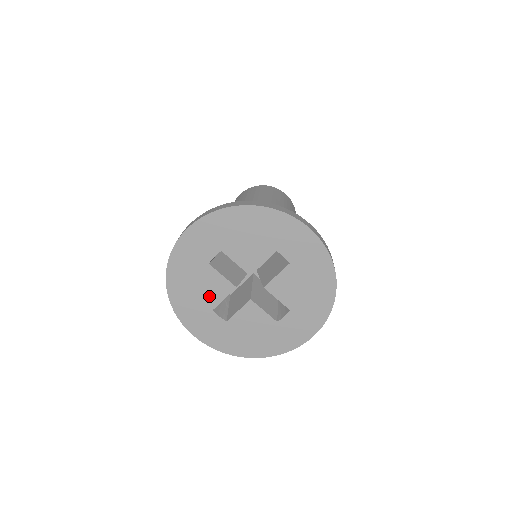
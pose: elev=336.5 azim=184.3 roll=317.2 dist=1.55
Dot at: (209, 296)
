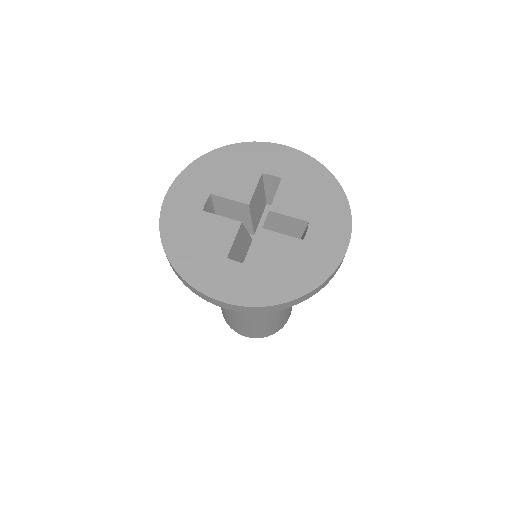
Dot at: (216, 244)
